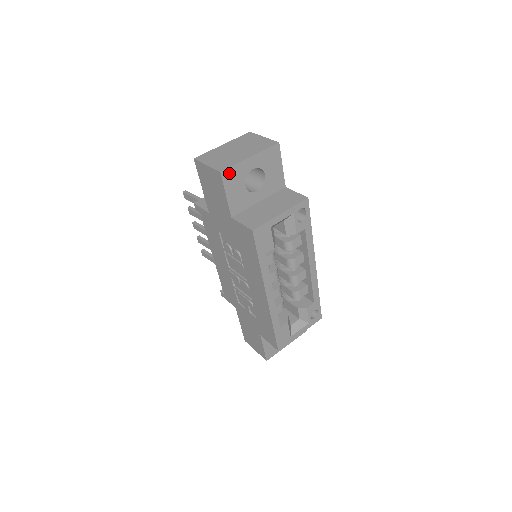
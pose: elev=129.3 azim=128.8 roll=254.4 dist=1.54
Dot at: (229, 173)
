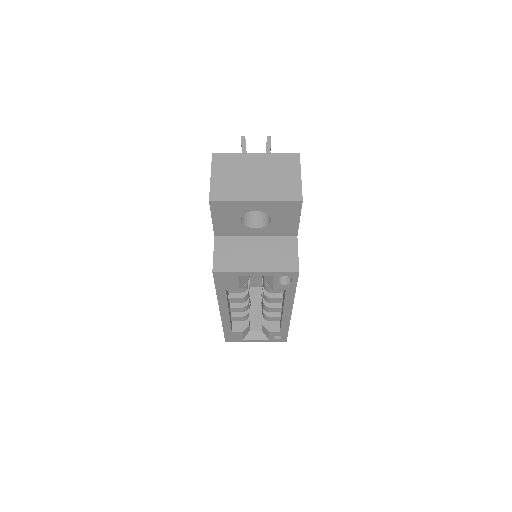
Dot at: (221, 204)
